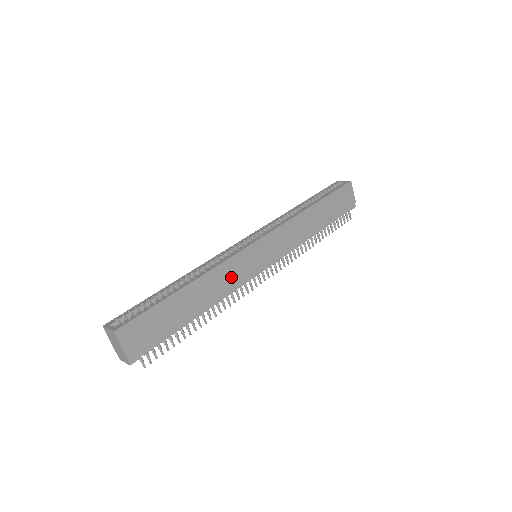
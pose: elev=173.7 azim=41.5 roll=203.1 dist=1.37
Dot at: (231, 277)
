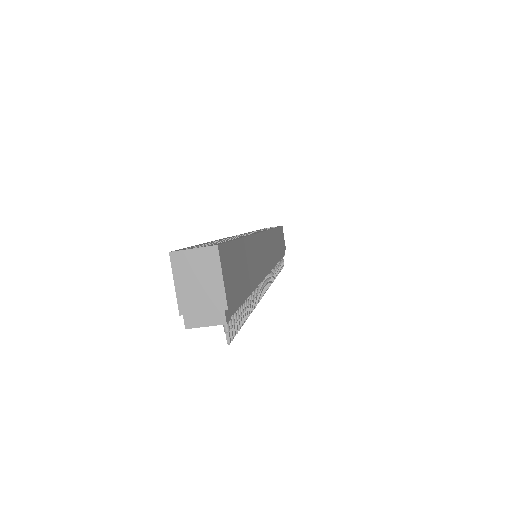
Dot at: (261, 259)
